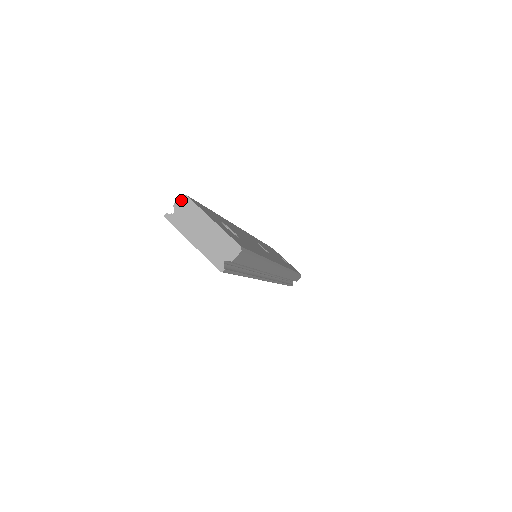
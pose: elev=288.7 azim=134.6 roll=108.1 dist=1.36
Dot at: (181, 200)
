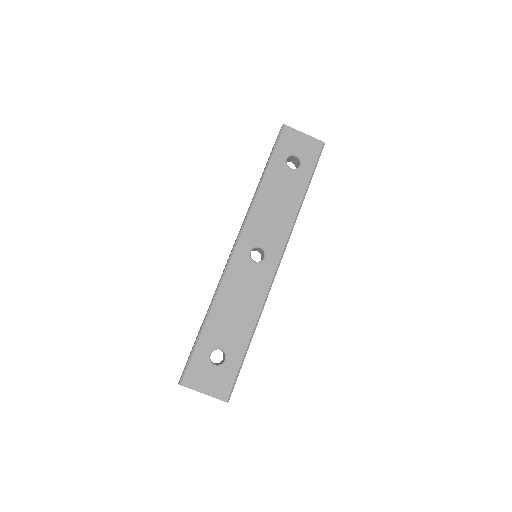
Dot at: occluded
